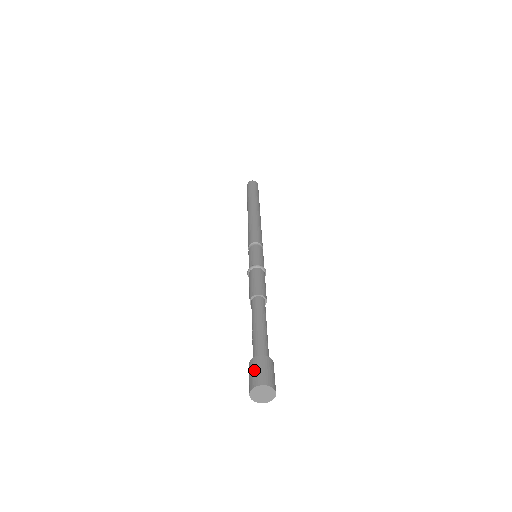
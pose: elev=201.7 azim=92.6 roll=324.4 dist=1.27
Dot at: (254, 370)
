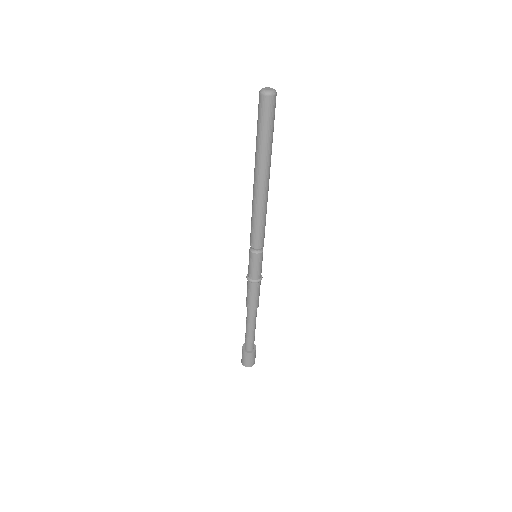
Dot at: (246, 359)
